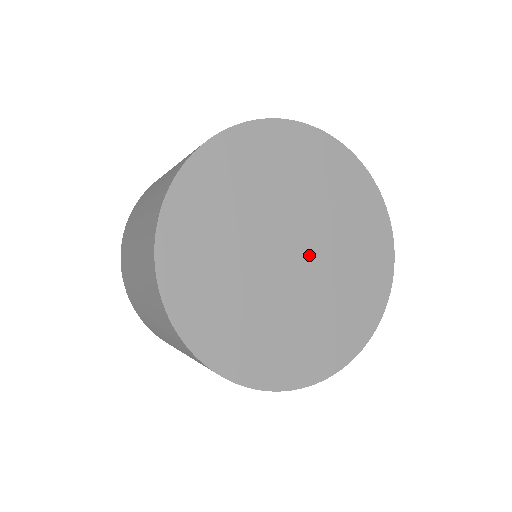
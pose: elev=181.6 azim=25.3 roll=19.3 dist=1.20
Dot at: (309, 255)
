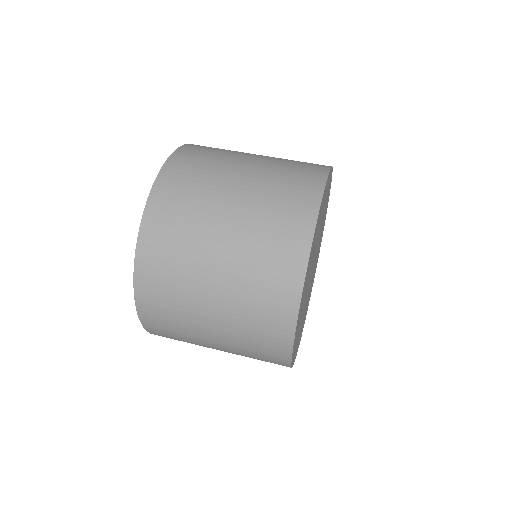
Dot at: (315, 257)
